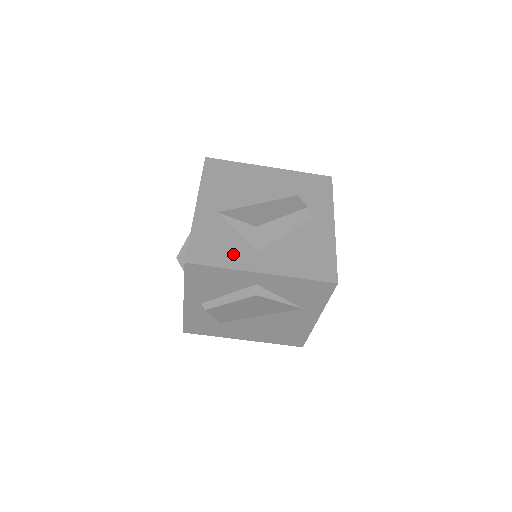
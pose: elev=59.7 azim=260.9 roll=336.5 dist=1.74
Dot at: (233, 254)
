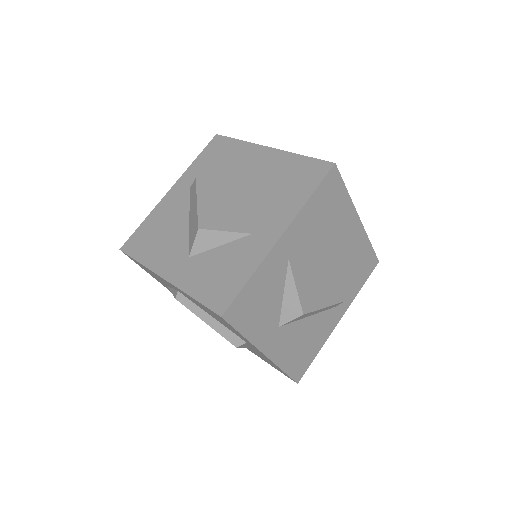
Dot at: (262, 323)
